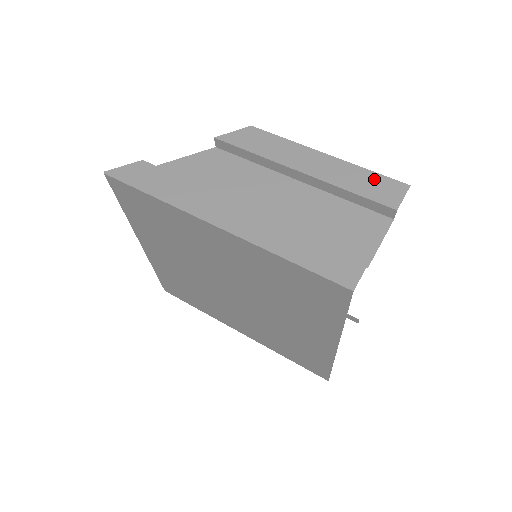
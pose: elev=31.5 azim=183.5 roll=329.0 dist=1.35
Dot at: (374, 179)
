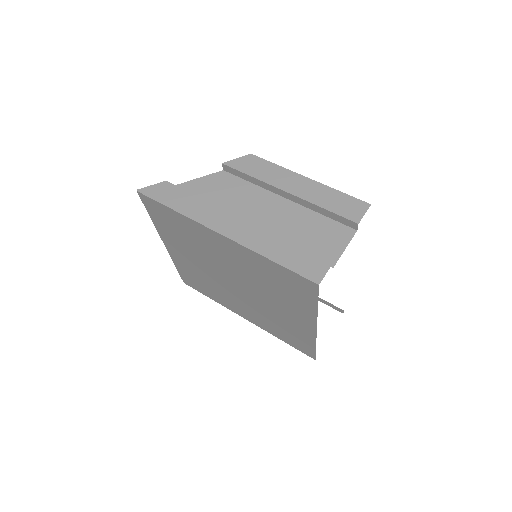
Dot at: (343, 199)
